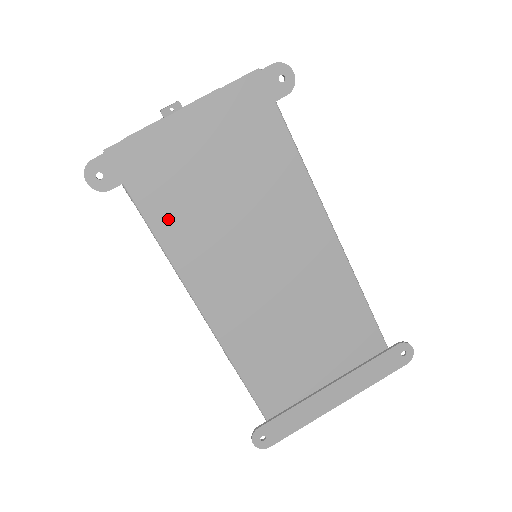
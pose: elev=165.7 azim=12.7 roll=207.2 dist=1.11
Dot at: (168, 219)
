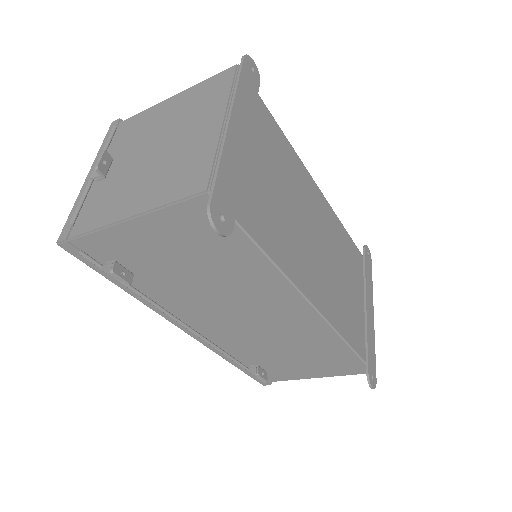
Dot at: (266, 233)
